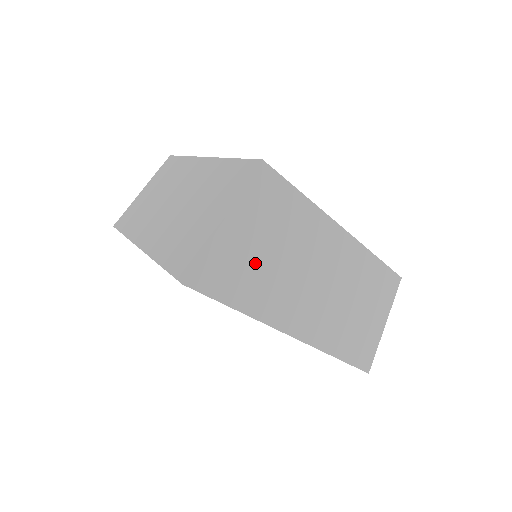
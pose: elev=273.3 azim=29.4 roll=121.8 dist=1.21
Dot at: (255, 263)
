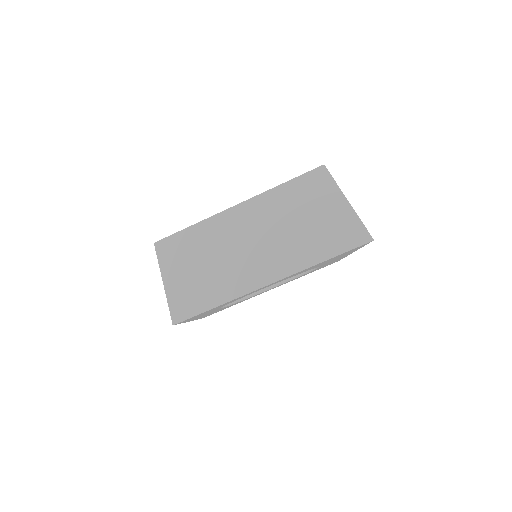
Dot at: occluded
